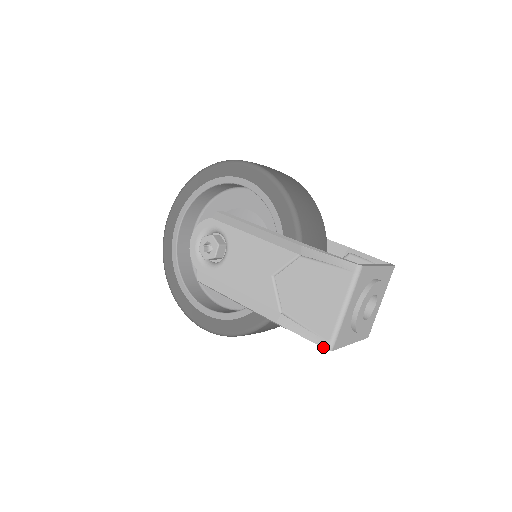
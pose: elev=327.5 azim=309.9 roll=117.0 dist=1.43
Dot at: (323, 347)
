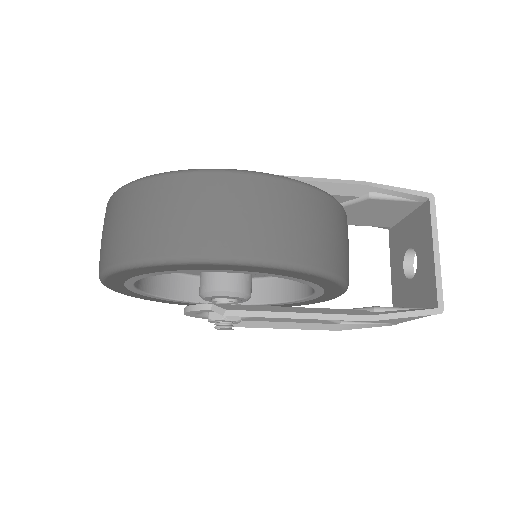
Dot at: (425, 192)
